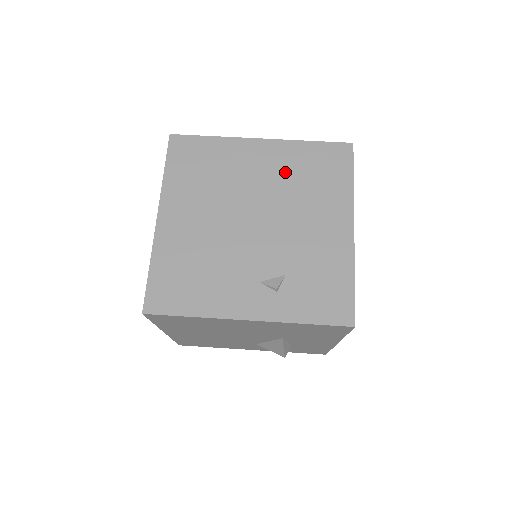
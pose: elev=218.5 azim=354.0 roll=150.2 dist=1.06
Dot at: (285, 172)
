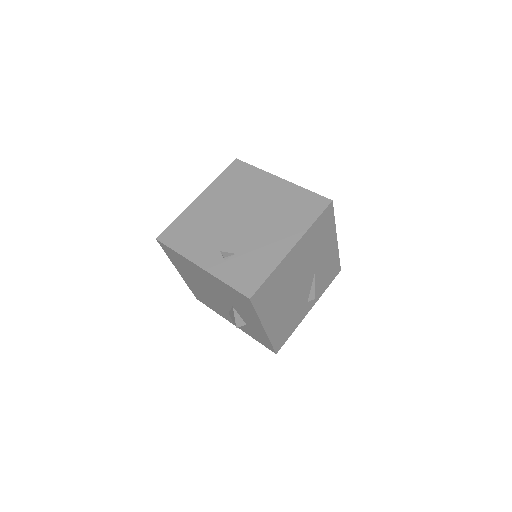
Dot at: (279, 201)
